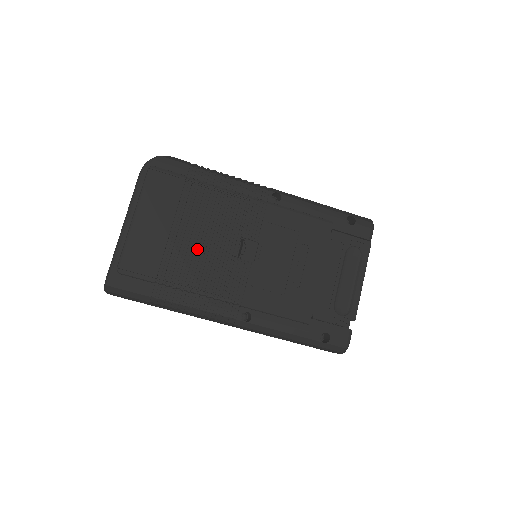
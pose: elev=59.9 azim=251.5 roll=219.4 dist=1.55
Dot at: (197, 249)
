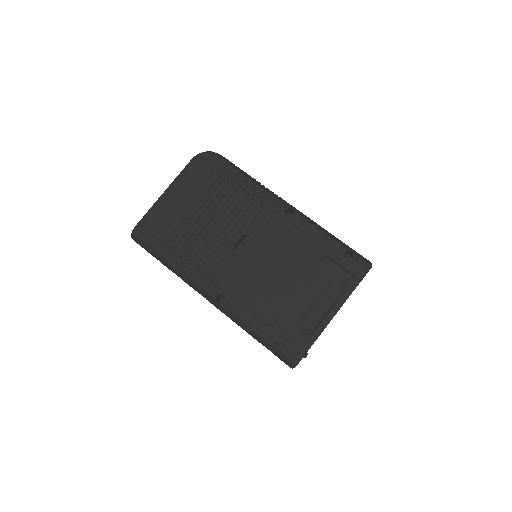
Dot at: (206, 230)
